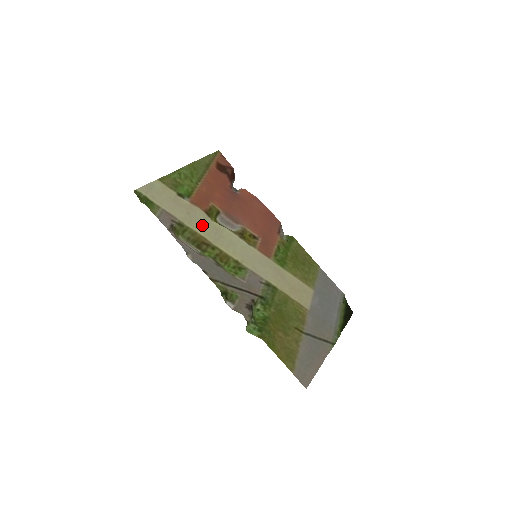
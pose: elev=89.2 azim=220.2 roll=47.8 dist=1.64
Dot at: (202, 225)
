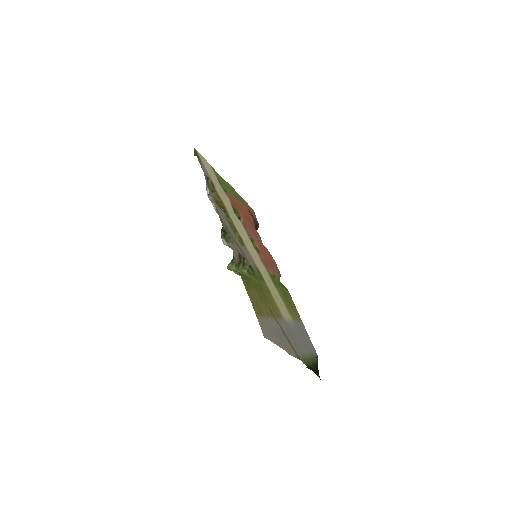
Dot at: (227, 203)
